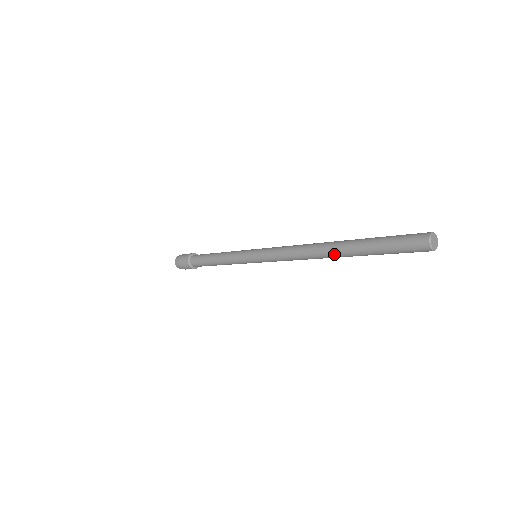
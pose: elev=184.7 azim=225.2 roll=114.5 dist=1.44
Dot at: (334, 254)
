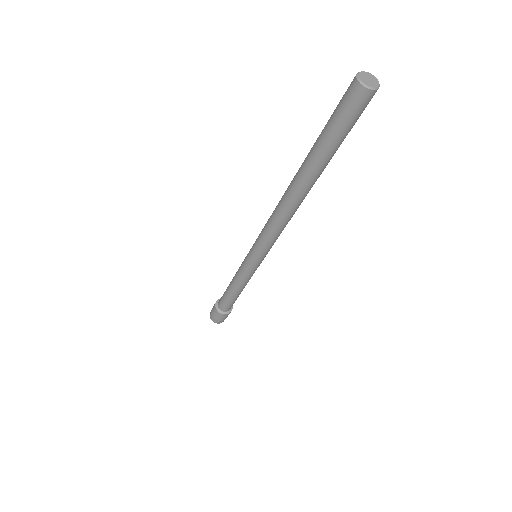
Dot at: (295, 183)
